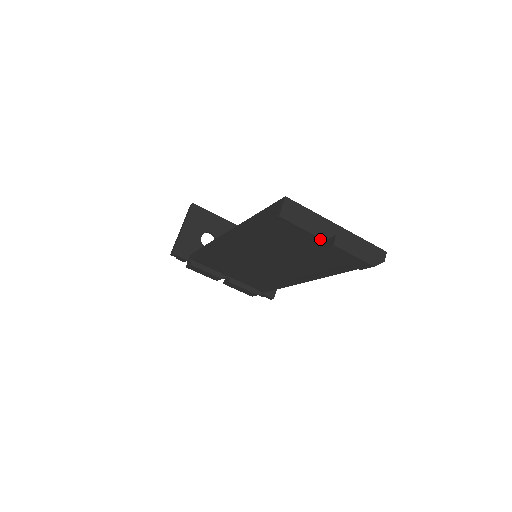
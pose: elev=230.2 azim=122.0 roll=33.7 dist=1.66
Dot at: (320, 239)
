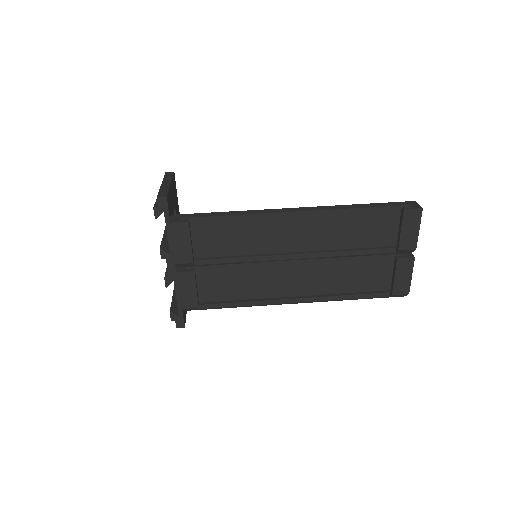
Dot at: (415, 247)
